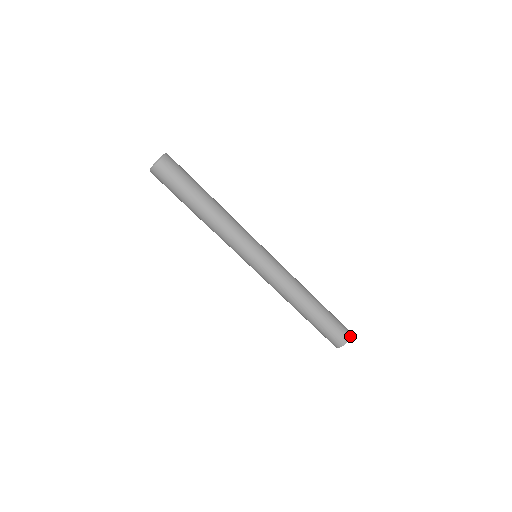
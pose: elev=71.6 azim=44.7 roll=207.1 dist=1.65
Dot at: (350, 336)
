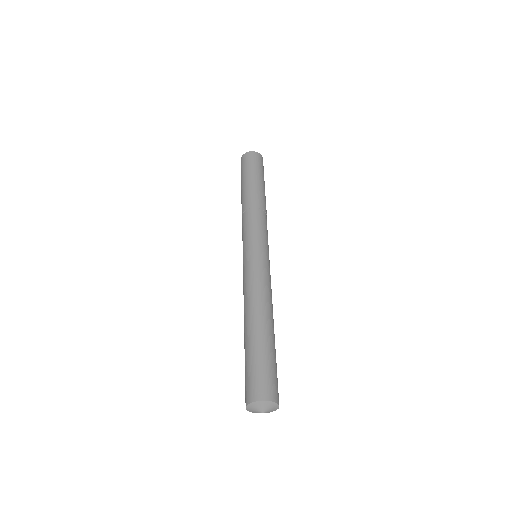
Dot at: (274, 401)
